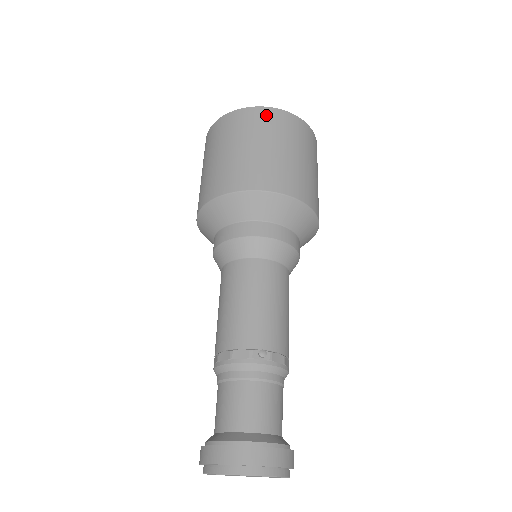
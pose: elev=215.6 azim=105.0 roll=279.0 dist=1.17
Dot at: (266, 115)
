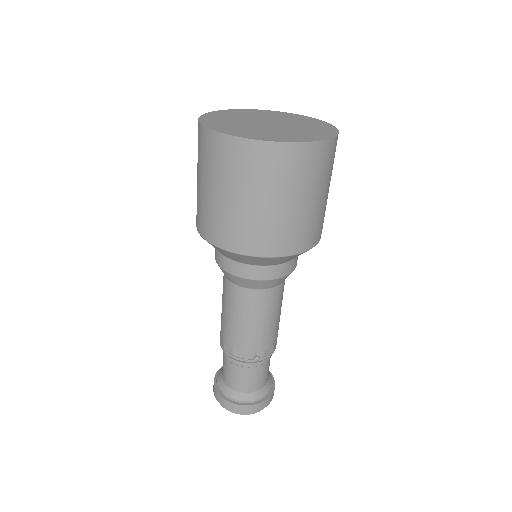
Dot at: (275, 156)
